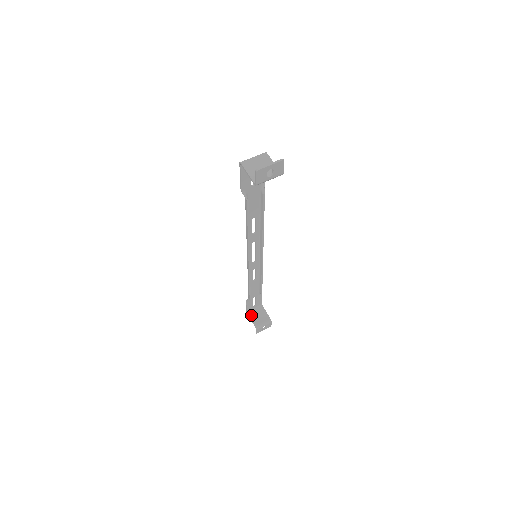
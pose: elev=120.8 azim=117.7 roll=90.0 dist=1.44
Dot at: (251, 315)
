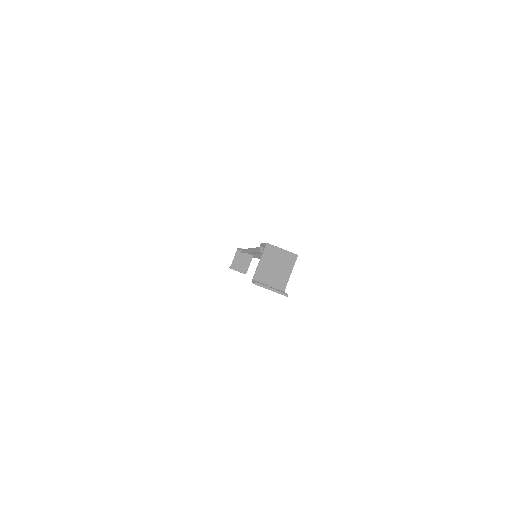
Dot at: (237, 255)
